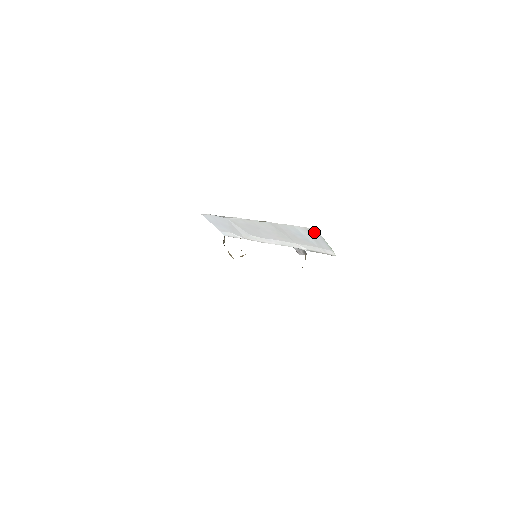
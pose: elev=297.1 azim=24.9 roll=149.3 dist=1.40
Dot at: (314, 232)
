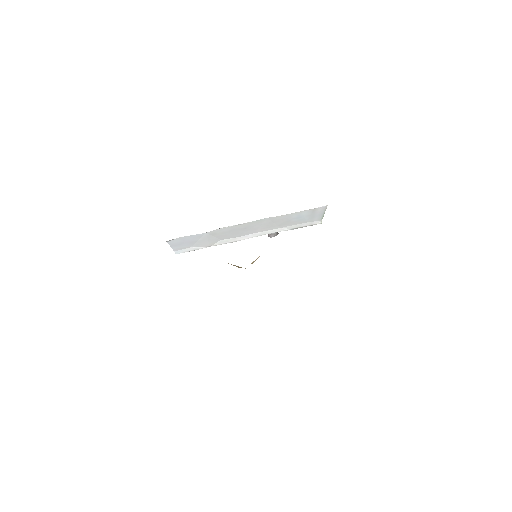
Dot at: (320, 210)
